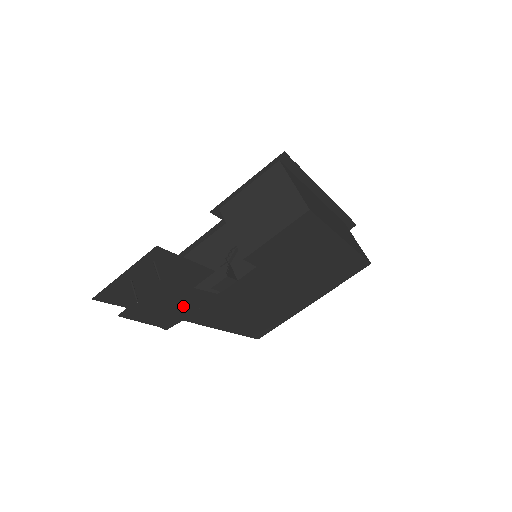
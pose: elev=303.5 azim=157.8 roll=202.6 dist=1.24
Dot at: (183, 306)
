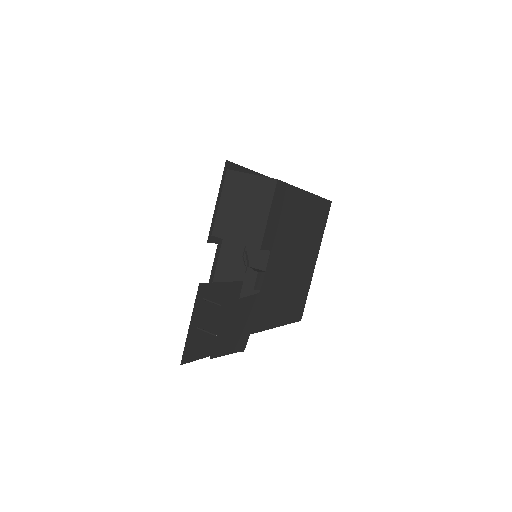
Dot at: (244, 320)
